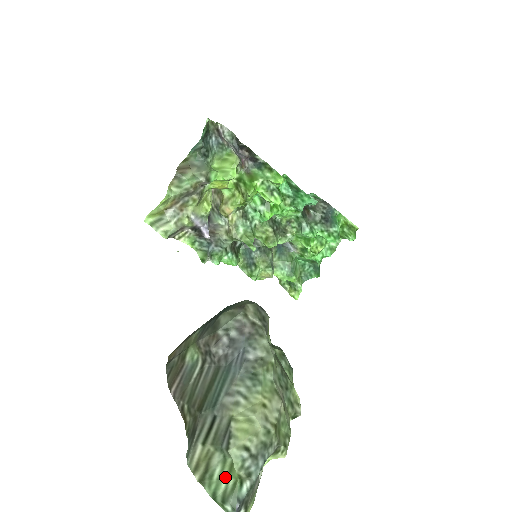
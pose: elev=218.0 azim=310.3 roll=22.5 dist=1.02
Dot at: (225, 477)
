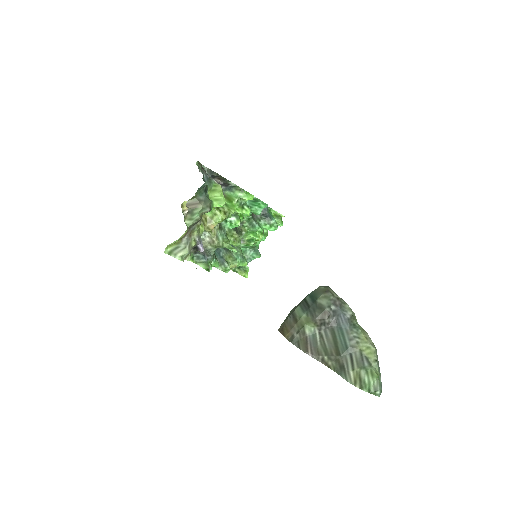
Dot at: (371, 379)
